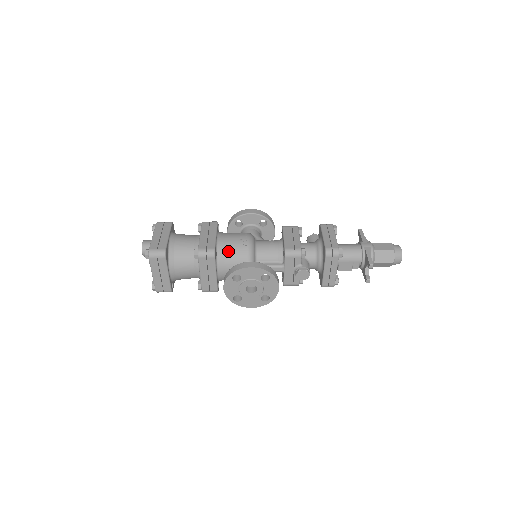
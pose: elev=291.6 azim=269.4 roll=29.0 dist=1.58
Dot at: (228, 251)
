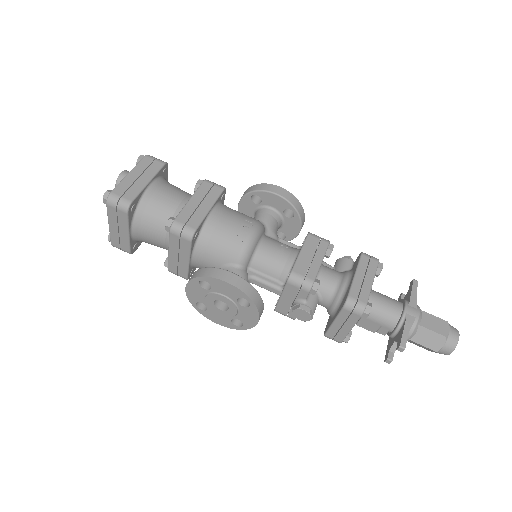
Dot at: (215, 238)
